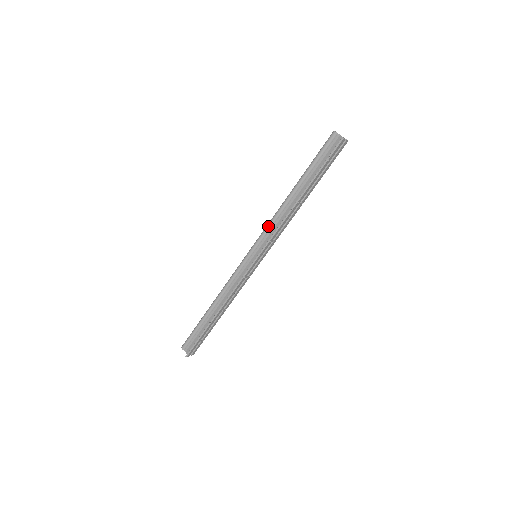
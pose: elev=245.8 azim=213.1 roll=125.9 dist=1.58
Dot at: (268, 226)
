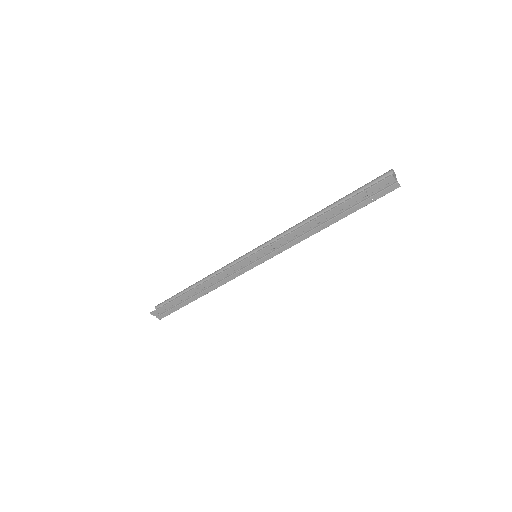
Dot at: (282, 233)
